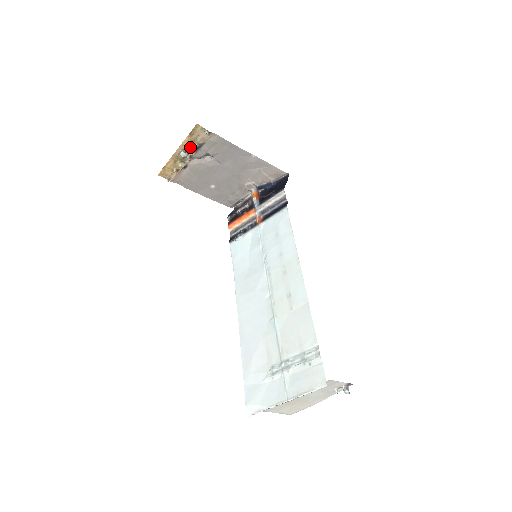
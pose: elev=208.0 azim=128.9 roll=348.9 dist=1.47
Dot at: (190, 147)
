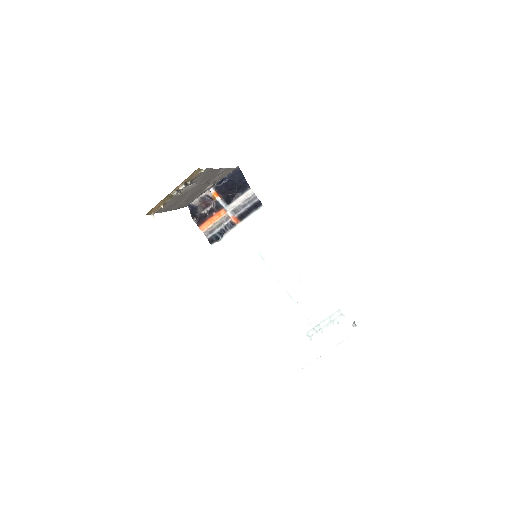
Dot at: (185, 186)
